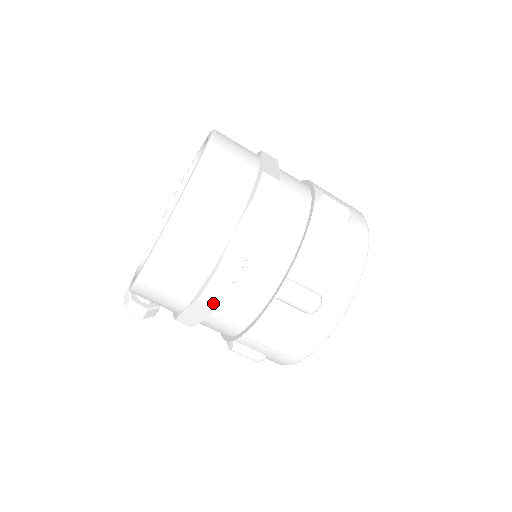
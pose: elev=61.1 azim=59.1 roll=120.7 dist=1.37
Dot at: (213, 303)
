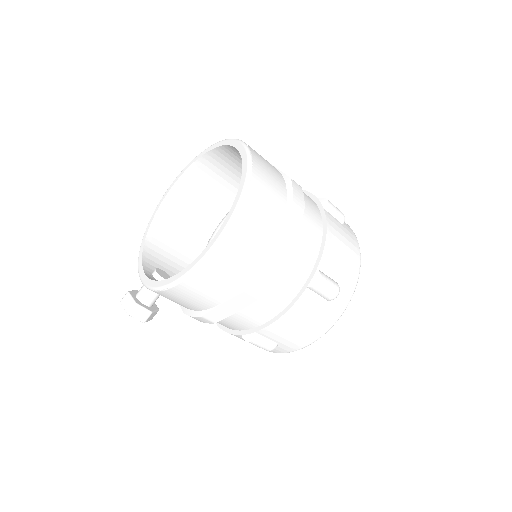
Dot at: (258, 294)
